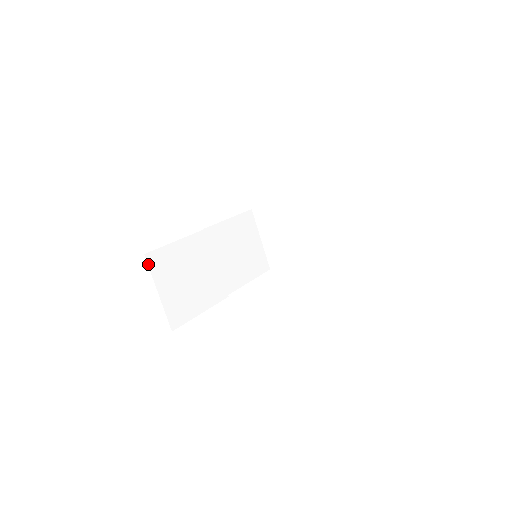
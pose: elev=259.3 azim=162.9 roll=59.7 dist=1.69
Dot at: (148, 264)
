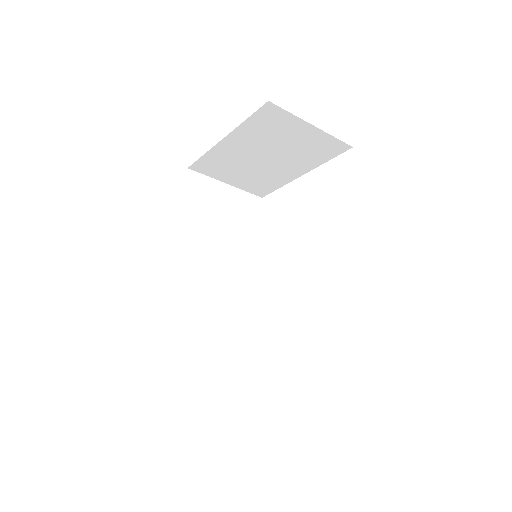
Dot at: (172, 380)
